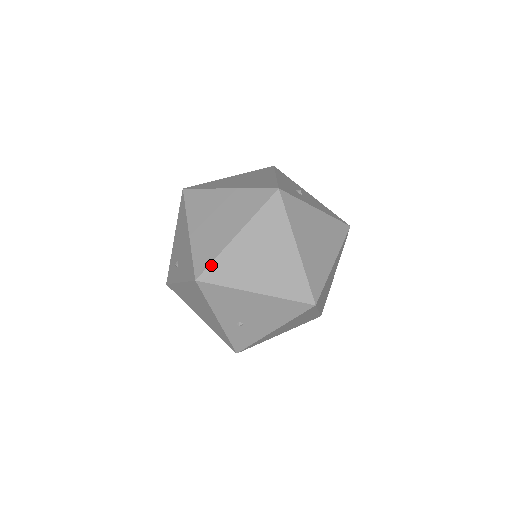
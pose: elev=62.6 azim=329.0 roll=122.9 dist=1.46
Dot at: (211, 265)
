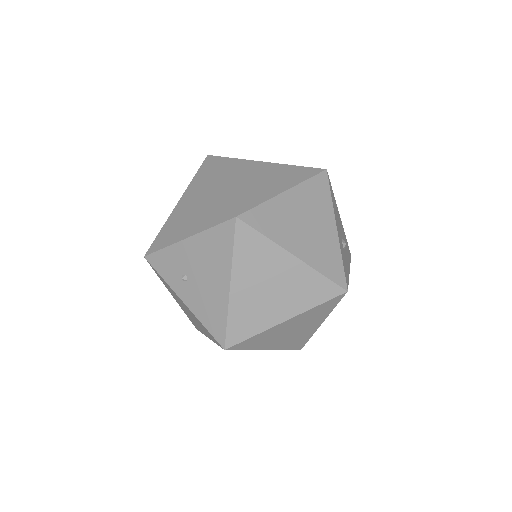
Dot at: (246, 340)
